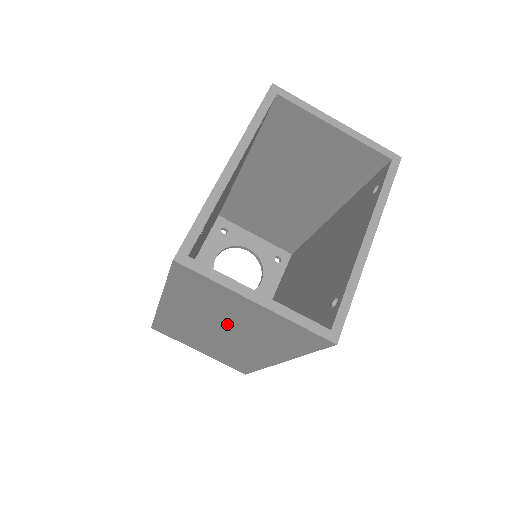
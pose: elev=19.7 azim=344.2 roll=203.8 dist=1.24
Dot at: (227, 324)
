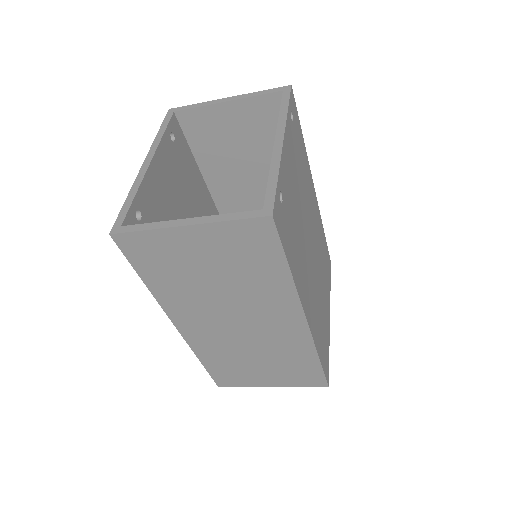
Dot at: (220, 296)
